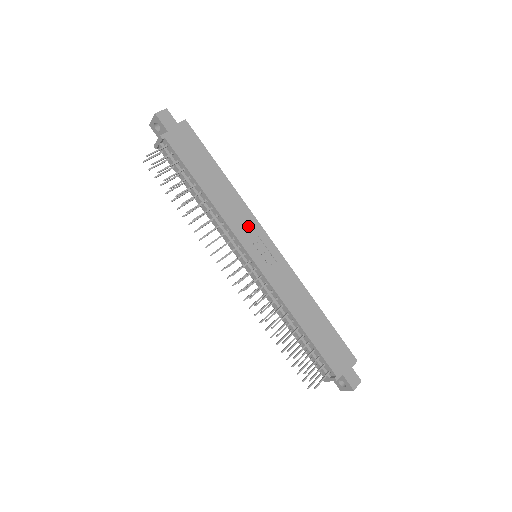
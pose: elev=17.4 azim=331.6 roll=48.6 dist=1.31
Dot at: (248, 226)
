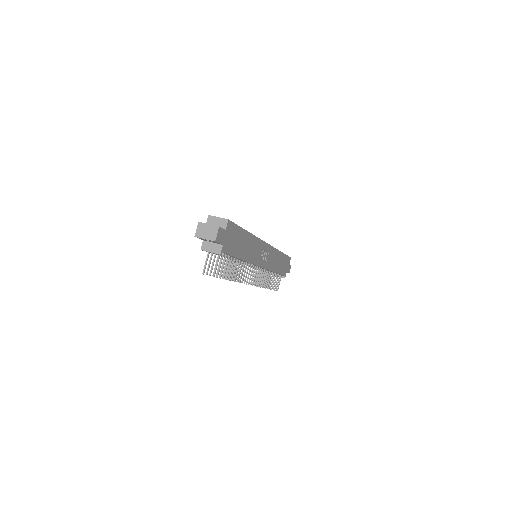
Dot at: (259, 250)
